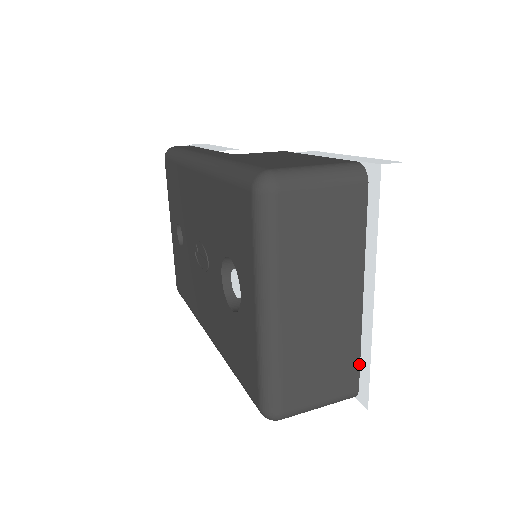
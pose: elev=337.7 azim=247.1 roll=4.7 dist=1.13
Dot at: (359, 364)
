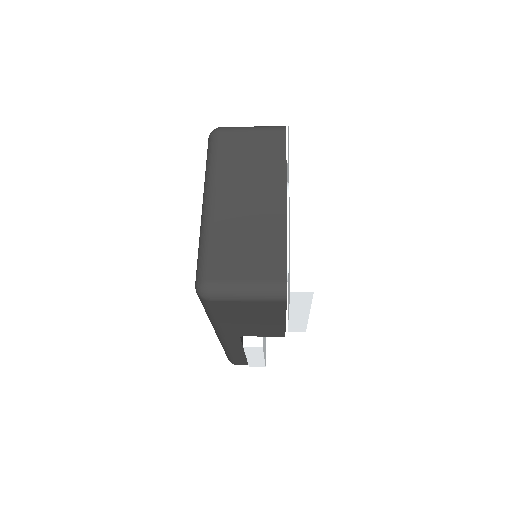
Dot at: (286, 256)
